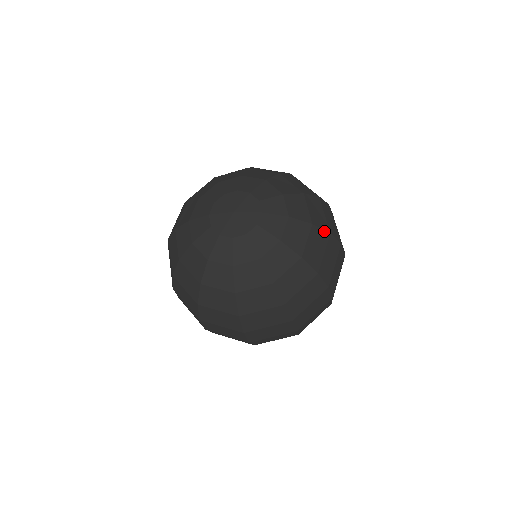
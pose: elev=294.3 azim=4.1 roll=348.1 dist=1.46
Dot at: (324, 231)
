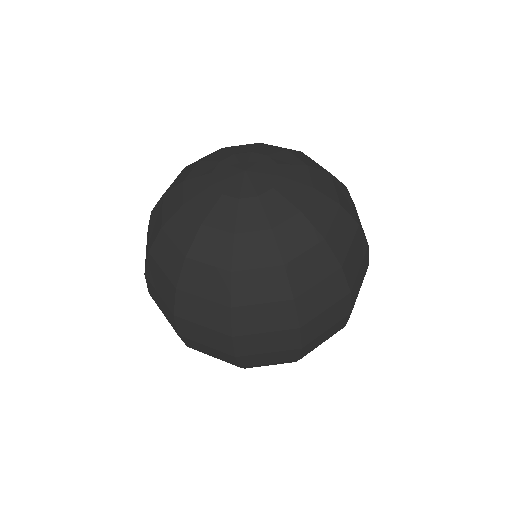
Dot at: (341, 183)
